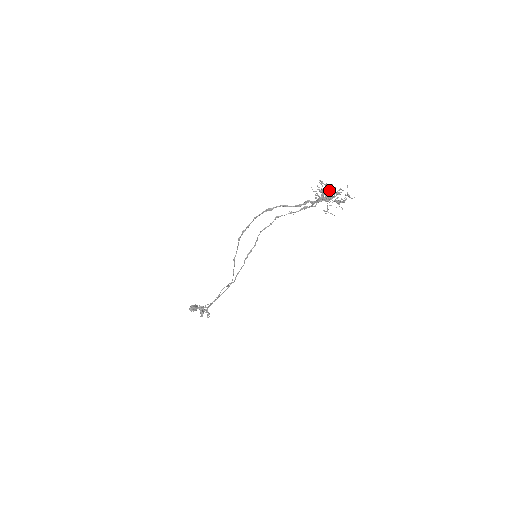
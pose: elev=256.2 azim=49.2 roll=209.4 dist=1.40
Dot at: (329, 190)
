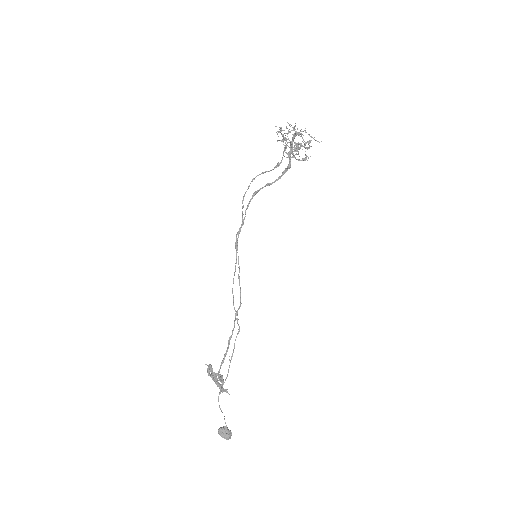
Dot at: (304, 159)
